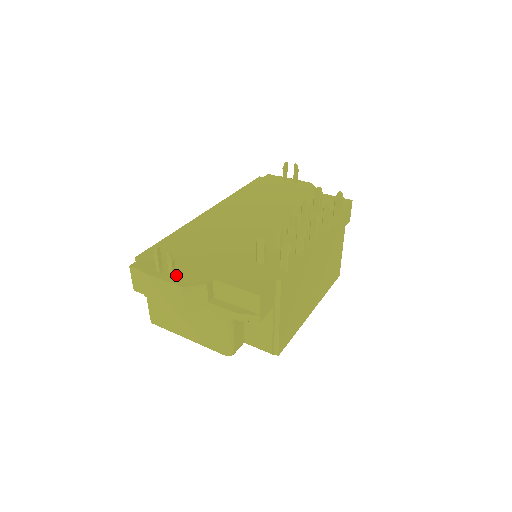
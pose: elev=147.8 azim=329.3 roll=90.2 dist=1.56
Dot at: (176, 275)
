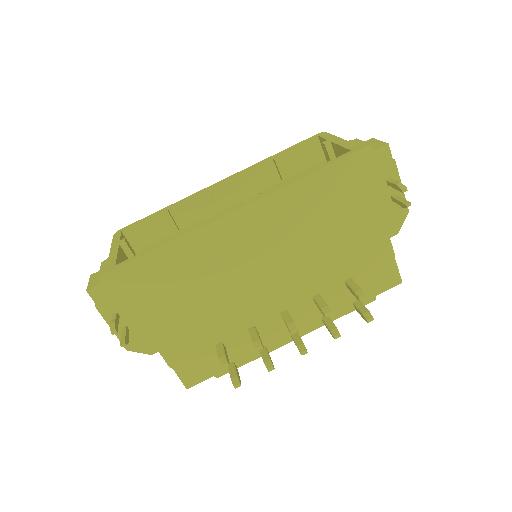
Dot at: (129, 330)
